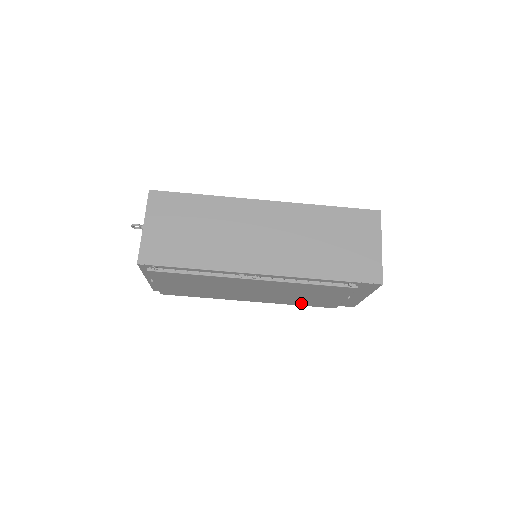
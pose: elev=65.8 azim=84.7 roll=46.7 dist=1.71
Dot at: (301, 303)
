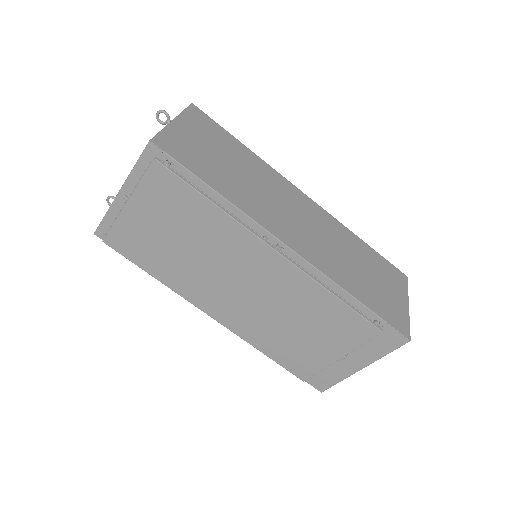
Dot at: (273, 349)
